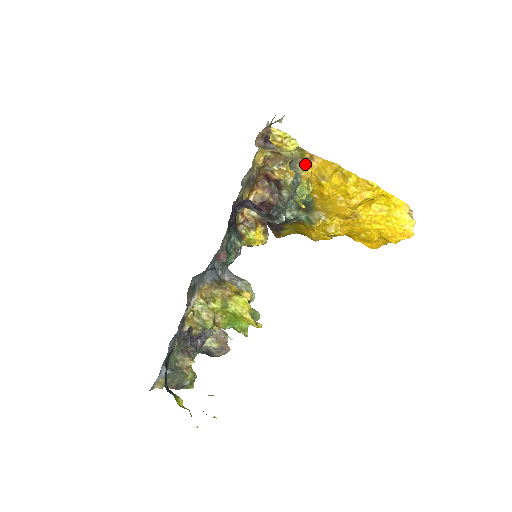
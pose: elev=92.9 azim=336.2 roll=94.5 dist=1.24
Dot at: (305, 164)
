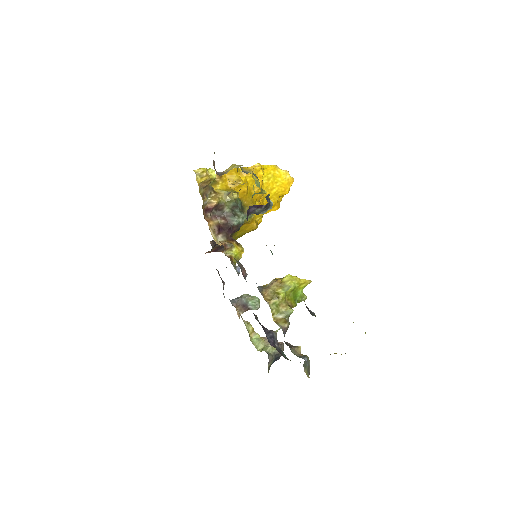
Dot at: (220, 183)
